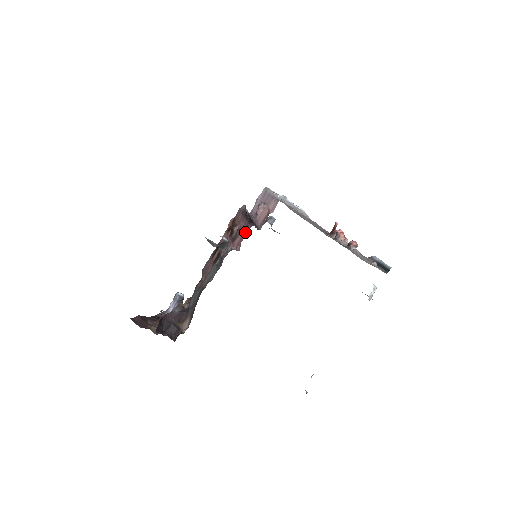
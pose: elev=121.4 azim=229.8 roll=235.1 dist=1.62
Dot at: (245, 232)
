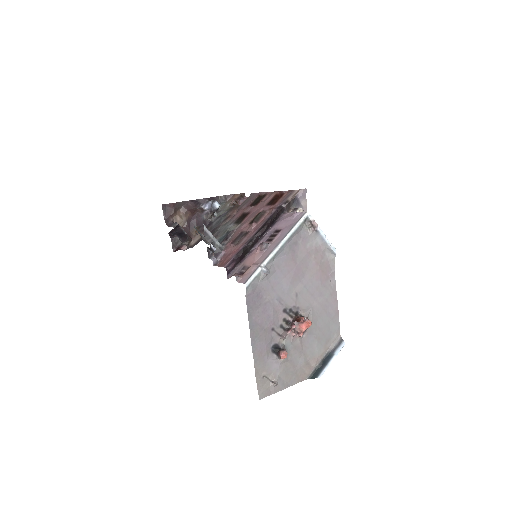
Dot at: (226, 260)
